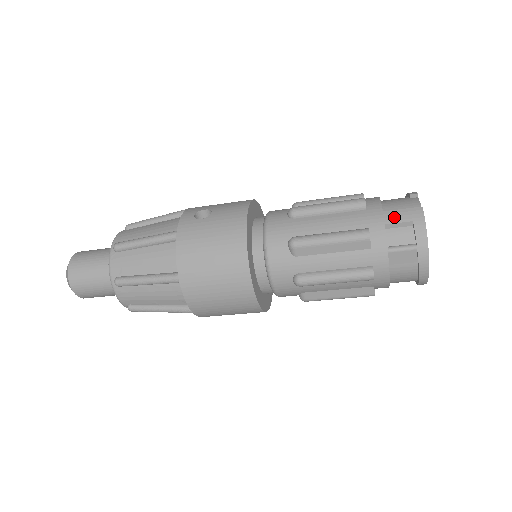
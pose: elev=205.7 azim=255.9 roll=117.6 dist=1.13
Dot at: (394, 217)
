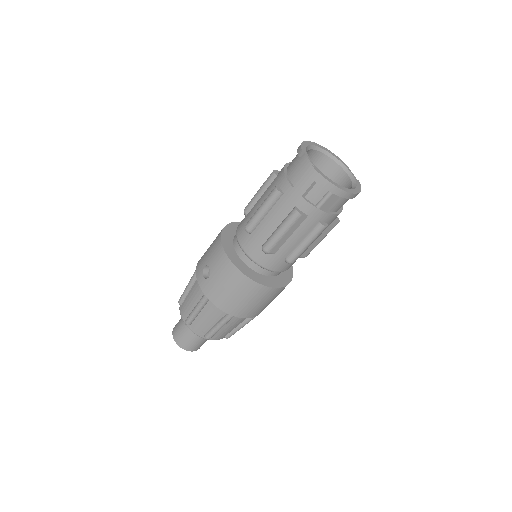
Dot at: (302, 187)
